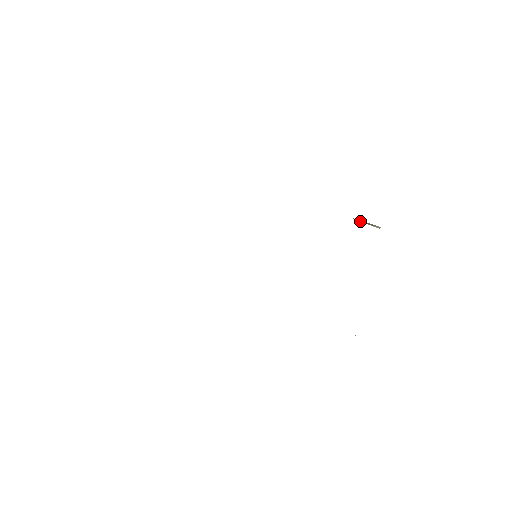
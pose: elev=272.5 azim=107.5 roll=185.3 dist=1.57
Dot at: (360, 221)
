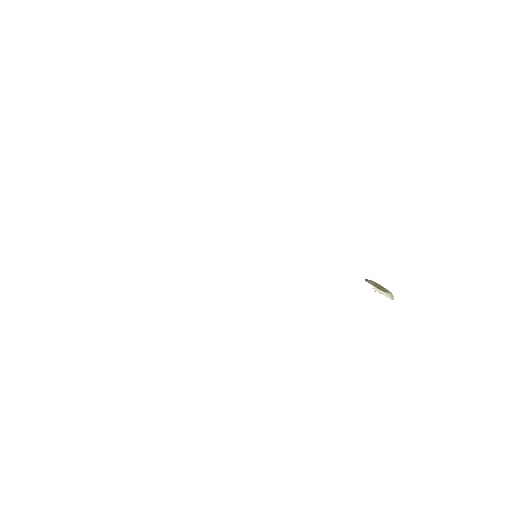
Dot at: (373, 283)
